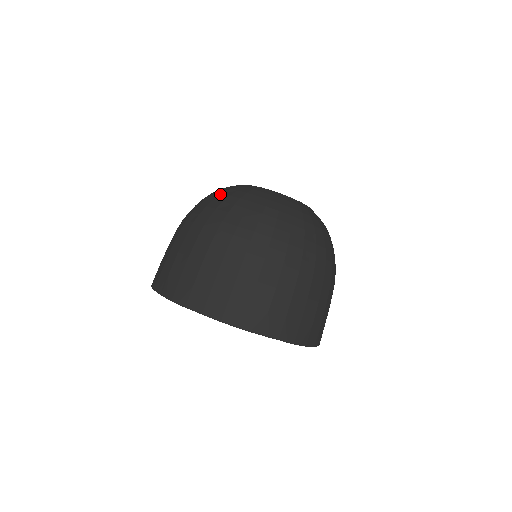
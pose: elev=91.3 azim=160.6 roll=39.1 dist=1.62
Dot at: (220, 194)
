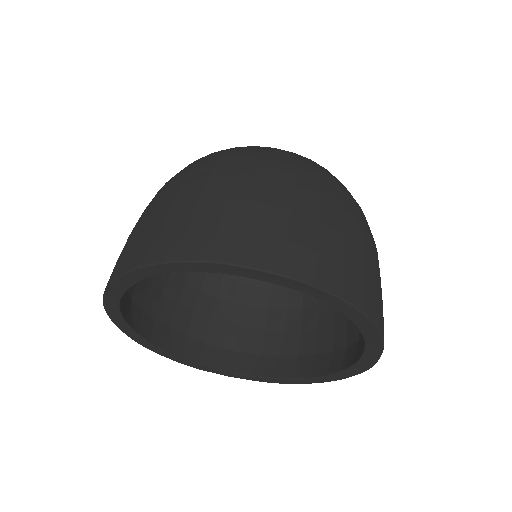
Dot at: occluded
